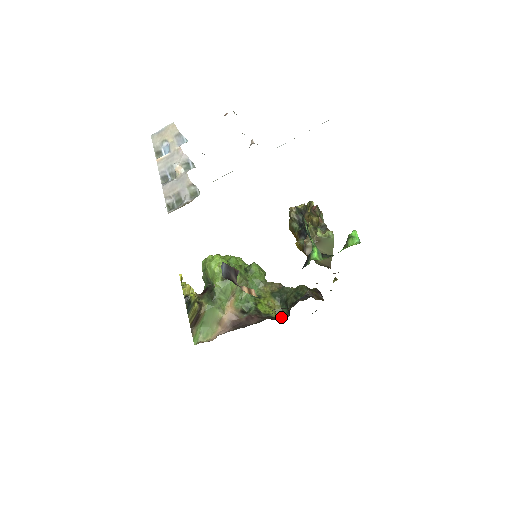
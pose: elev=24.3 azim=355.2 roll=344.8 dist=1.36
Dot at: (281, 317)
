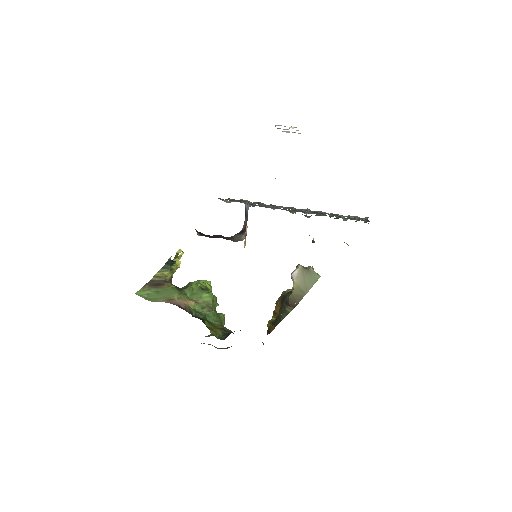
Dot at: (216, 337)
